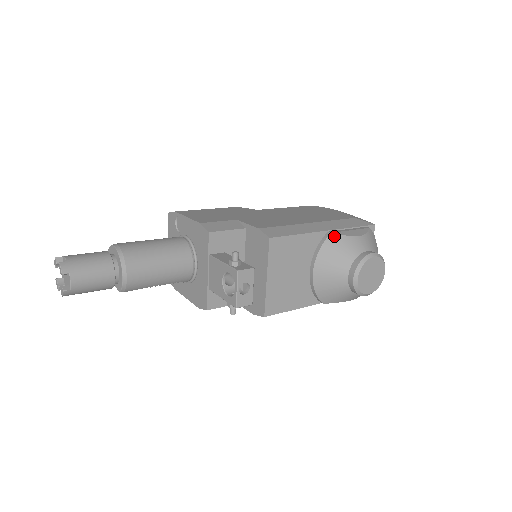
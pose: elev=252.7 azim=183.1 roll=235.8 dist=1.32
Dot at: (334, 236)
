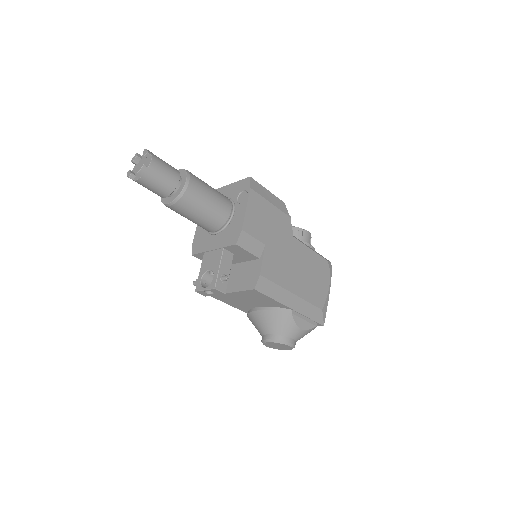
Dot at: (290, 316)
